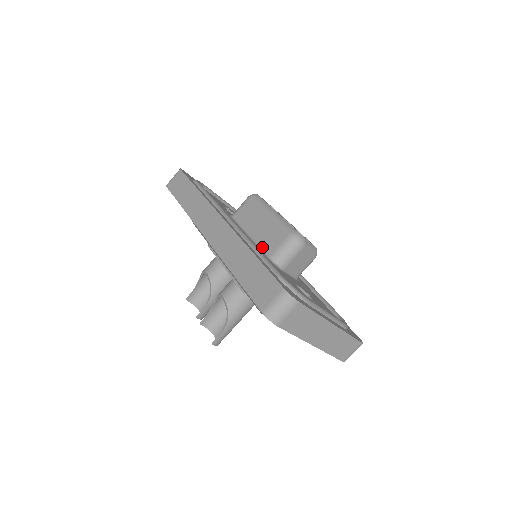
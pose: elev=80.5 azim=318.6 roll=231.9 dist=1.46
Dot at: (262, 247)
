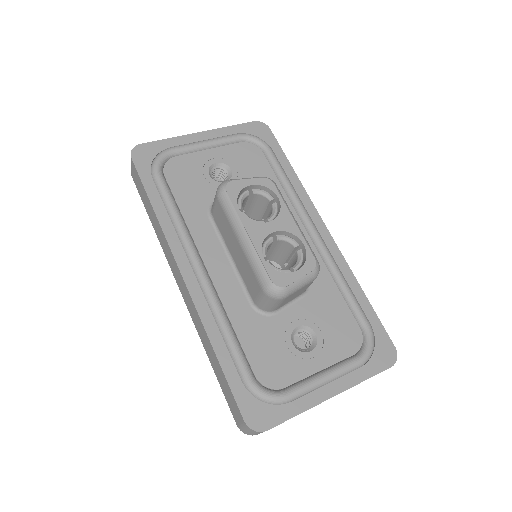
Dot at: (244, 284)
